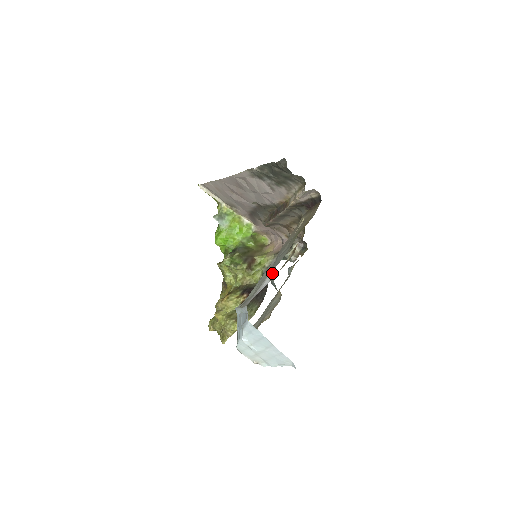
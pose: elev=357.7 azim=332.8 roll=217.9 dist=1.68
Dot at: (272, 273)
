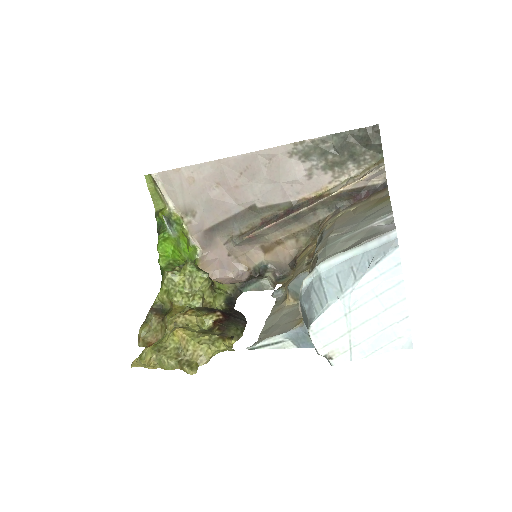
Dot at: (385, 219)
